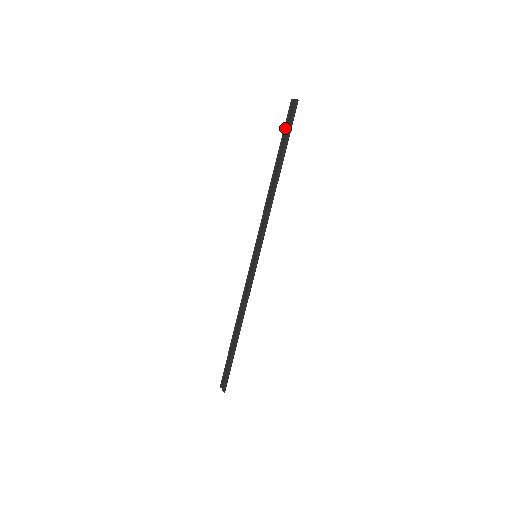
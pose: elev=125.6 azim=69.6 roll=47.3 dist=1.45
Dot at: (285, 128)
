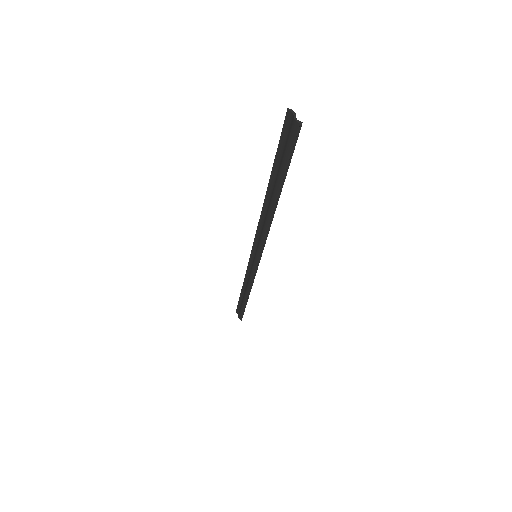
Dot at: (280, 147)
